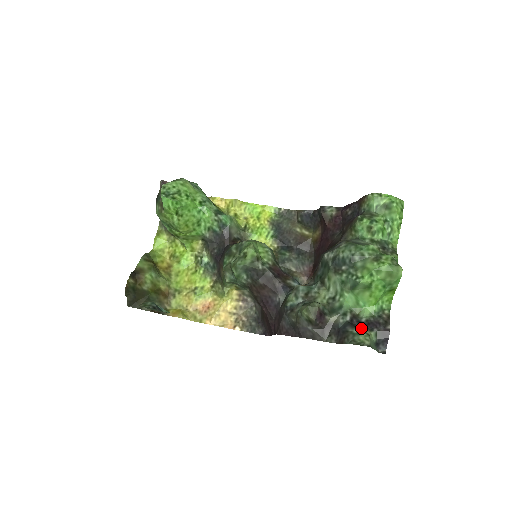
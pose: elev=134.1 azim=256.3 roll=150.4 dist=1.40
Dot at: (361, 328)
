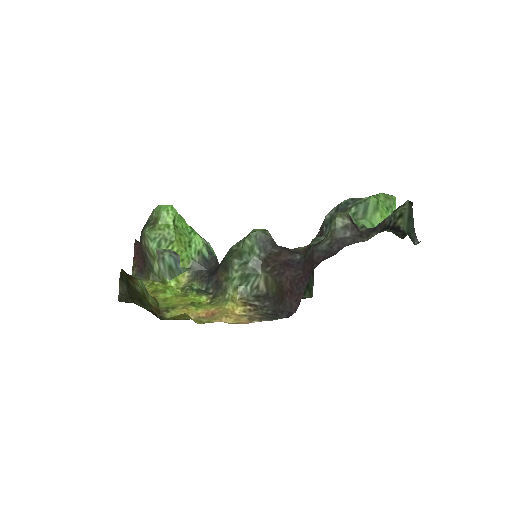
Dot at: (391, 220)
